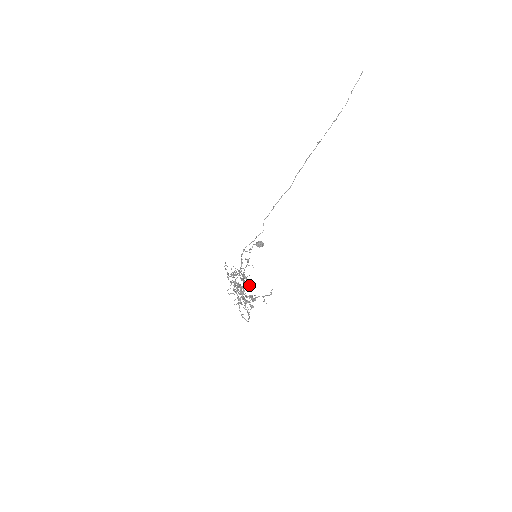
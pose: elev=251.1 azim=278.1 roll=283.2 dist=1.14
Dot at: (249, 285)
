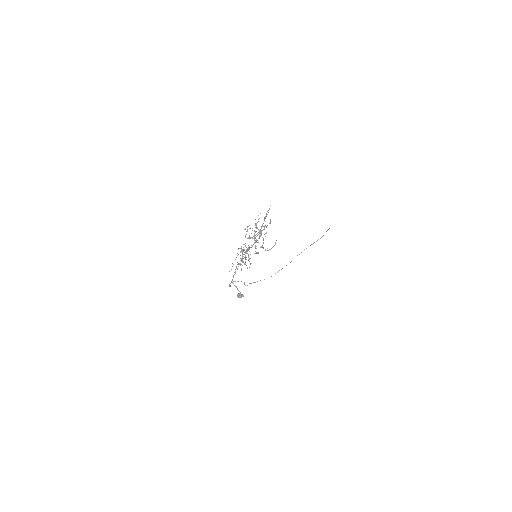
Dot at: occluded
